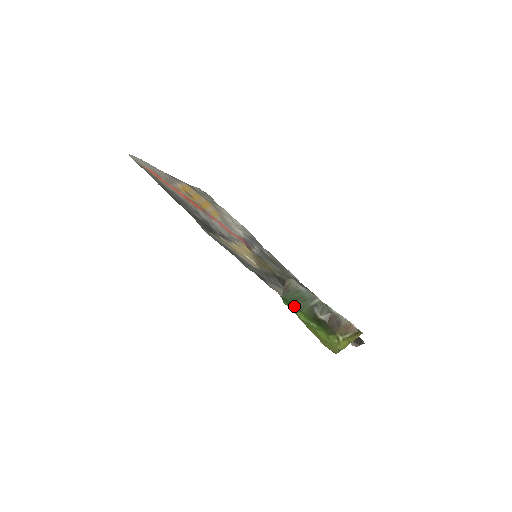
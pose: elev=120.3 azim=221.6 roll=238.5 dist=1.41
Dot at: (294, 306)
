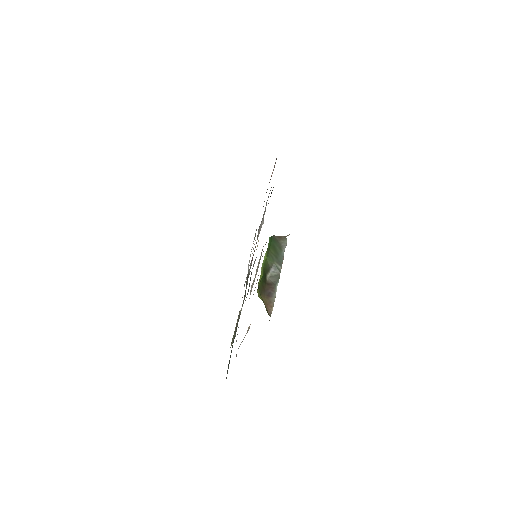
Dot at: (269, 248)
